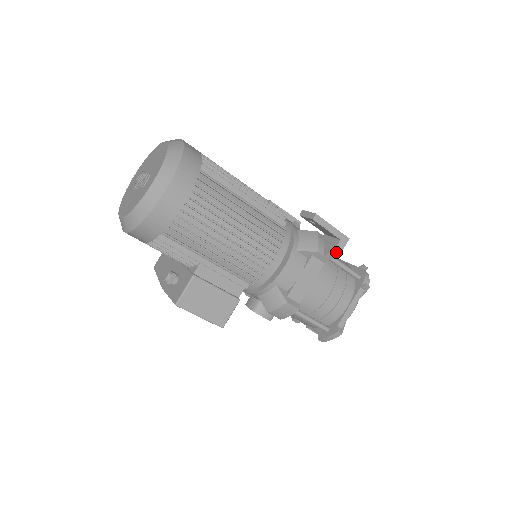
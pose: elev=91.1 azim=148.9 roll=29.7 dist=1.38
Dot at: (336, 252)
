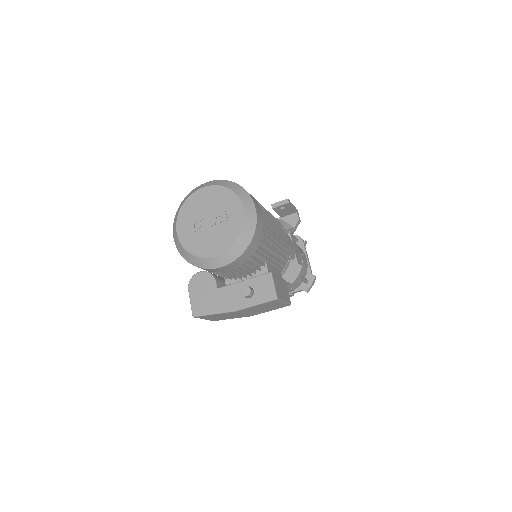
Dot at: (299, 221)
